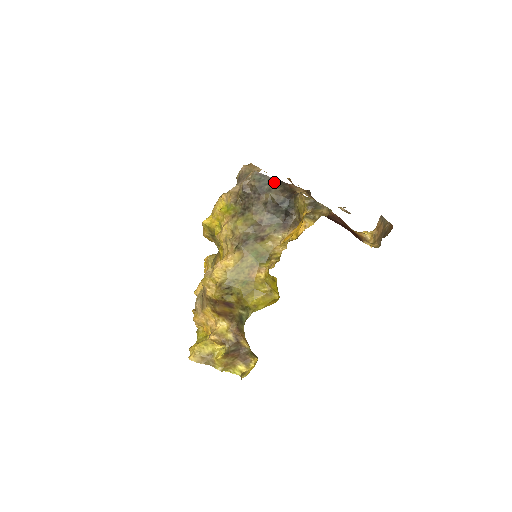
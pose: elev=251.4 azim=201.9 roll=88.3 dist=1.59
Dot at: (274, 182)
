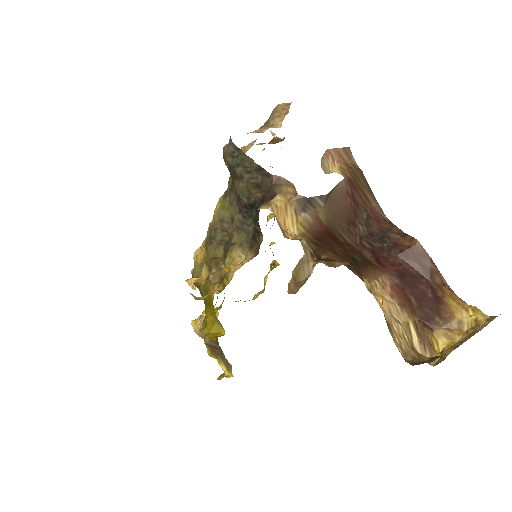
Dot at: (249, 165)
